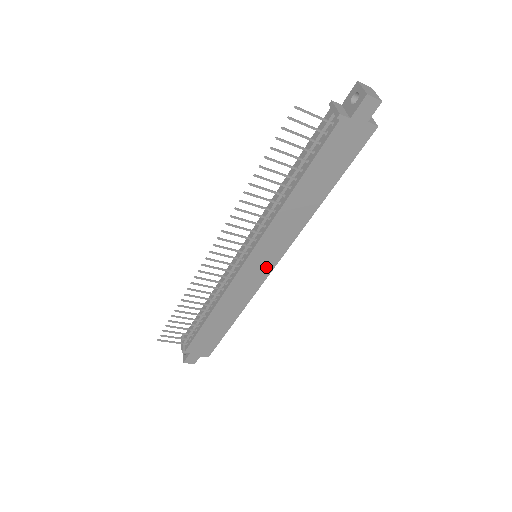
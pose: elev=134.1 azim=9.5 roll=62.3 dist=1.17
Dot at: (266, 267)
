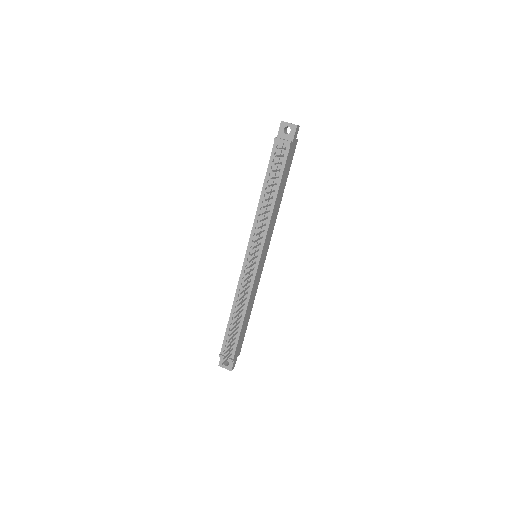
Dot at: (264, 258)
